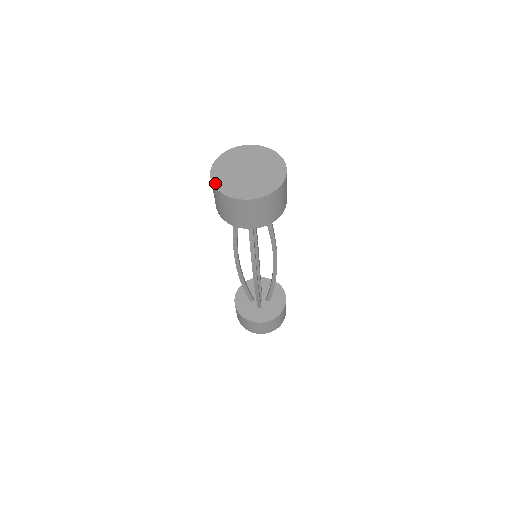
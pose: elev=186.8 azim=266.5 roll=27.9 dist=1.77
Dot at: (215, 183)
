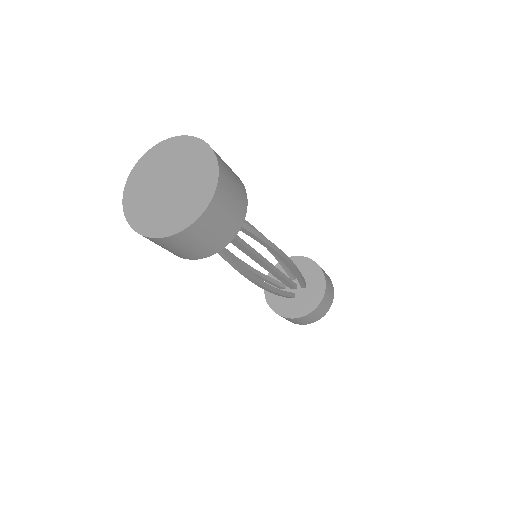
Dot at: (126, 213)
